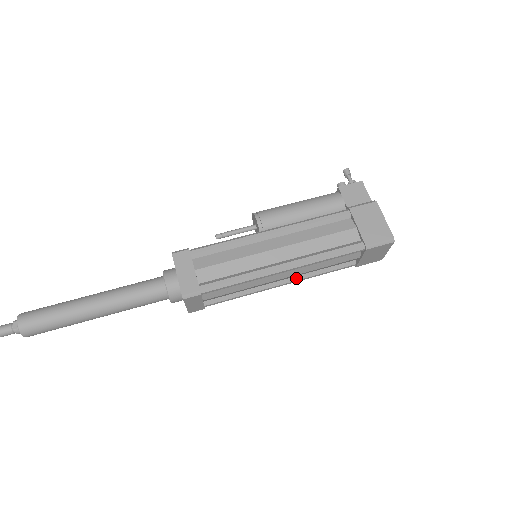
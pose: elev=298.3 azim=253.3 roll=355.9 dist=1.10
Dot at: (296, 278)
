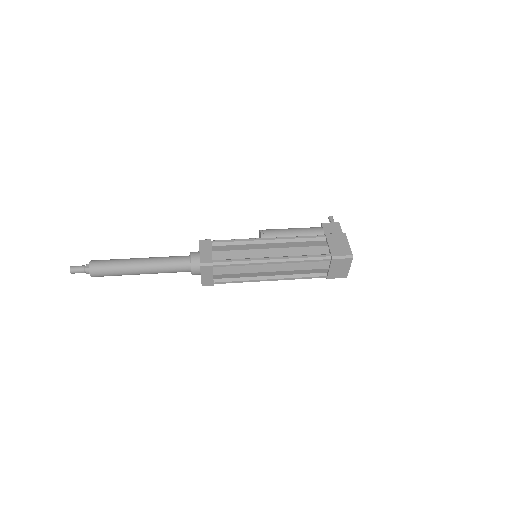
Dot at: (282, 277)
